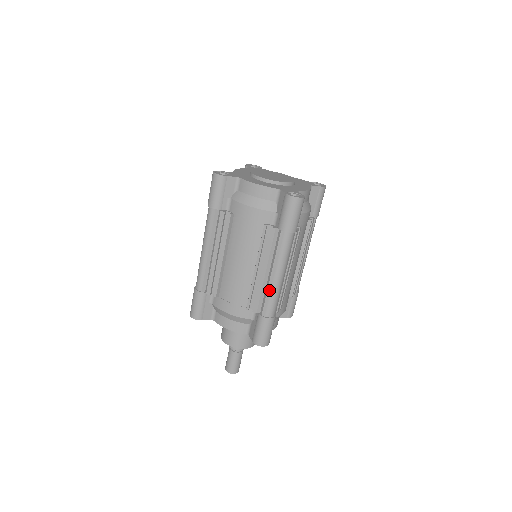
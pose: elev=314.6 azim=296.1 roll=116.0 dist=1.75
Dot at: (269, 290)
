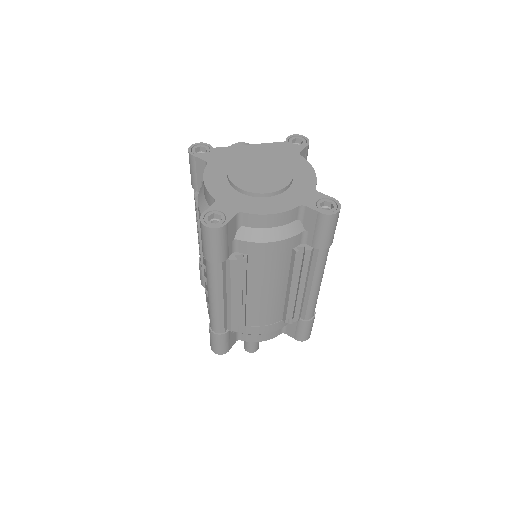
Dot at: (310, 300)
